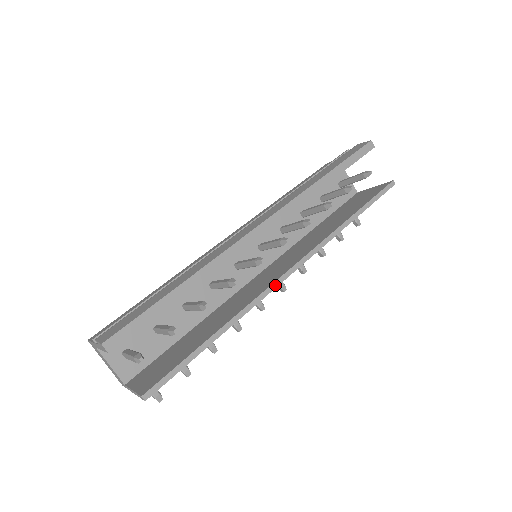
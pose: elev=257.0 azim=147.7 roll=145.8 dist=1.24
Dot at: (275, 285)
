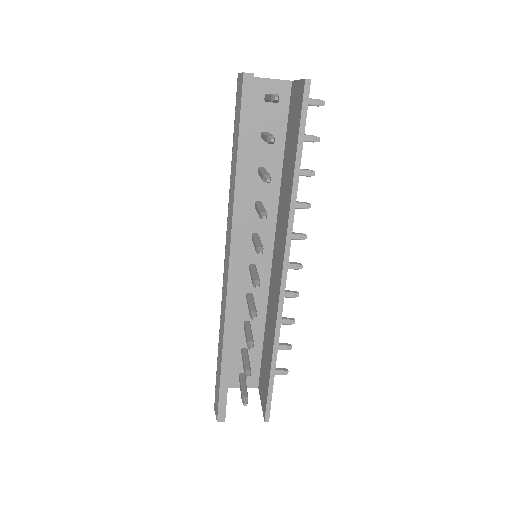
Dot at: (282, 296)
